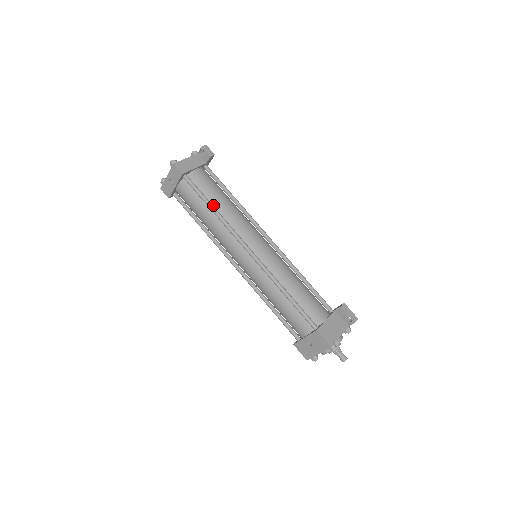
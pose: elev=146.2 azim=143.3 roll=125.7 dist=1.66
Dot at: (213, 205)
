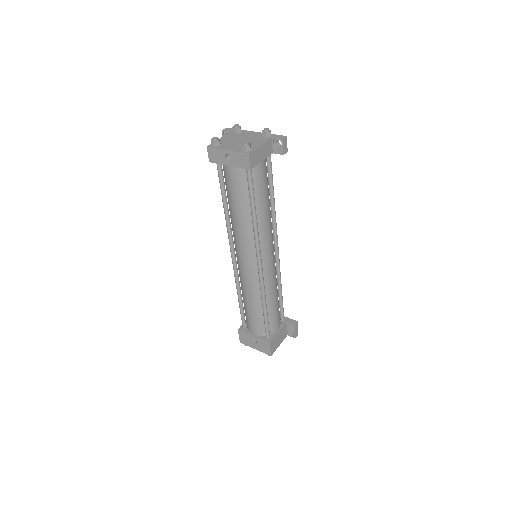
Dot at: (255, 207)
